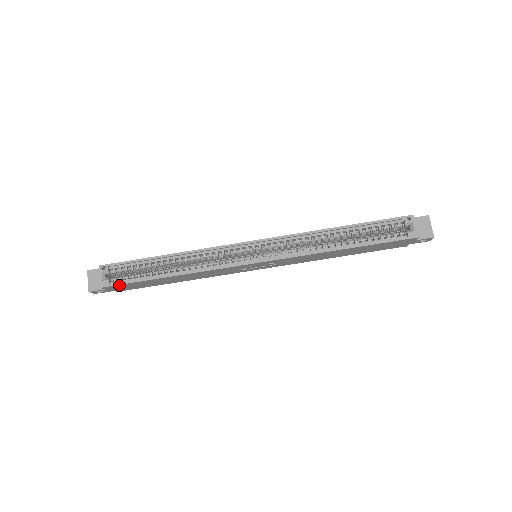
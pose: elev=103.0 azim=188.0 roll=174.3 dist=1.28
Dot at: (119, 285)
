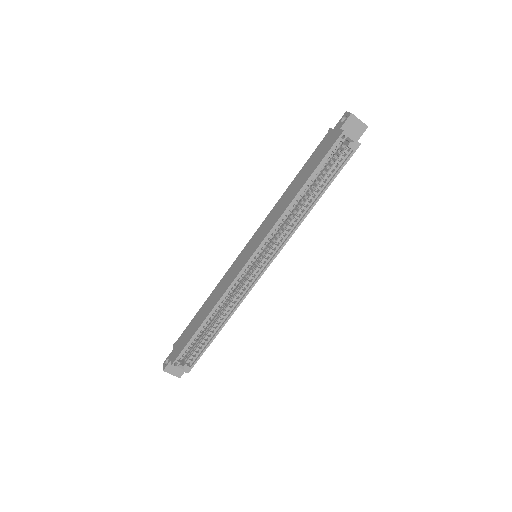
Dot at: (196, 361)
